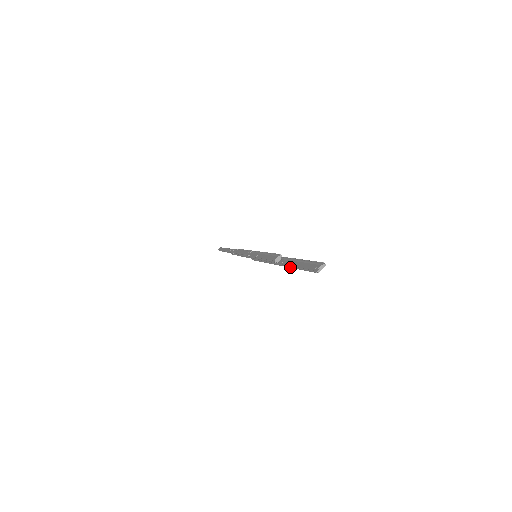
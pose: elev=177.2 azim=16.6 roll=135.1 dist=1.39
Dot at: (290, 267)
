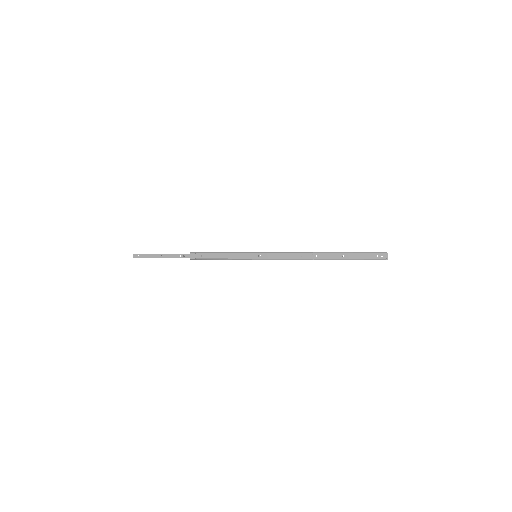
Dot at: occluded
